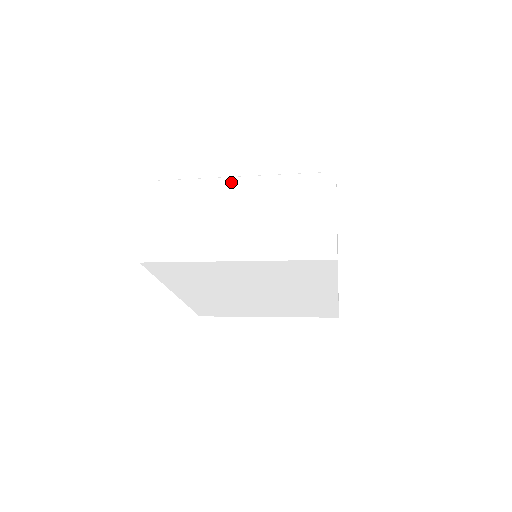
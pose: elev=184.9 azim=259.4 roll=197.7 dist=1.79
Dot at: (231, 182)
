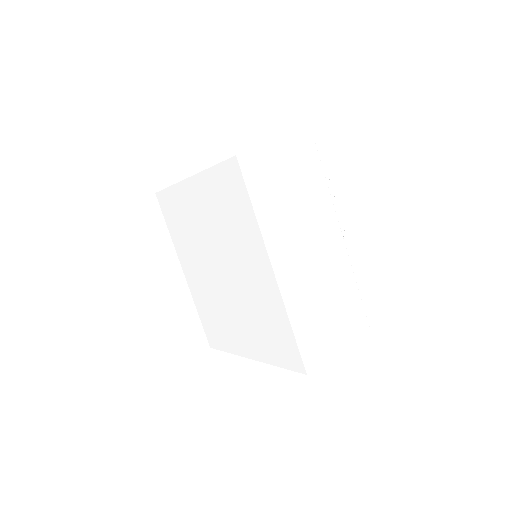
Dot at: occluded
